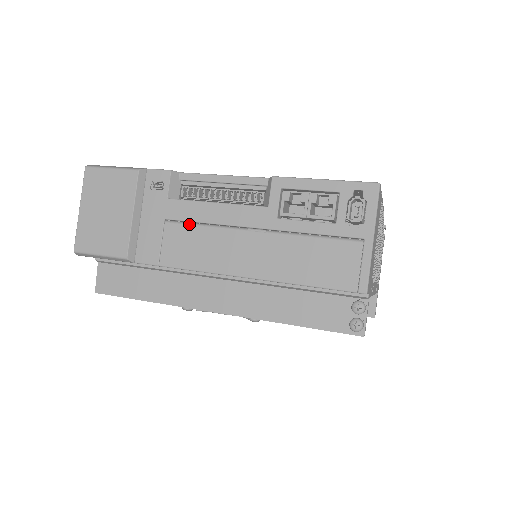
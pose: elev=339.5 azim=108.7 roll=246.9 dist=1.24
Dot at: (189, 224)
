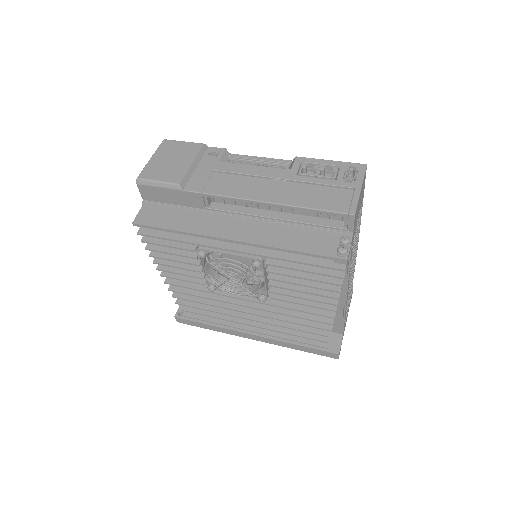
Dot at: (231, 174)
